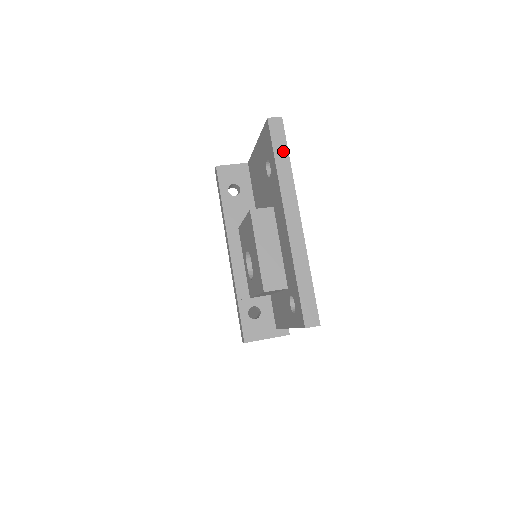
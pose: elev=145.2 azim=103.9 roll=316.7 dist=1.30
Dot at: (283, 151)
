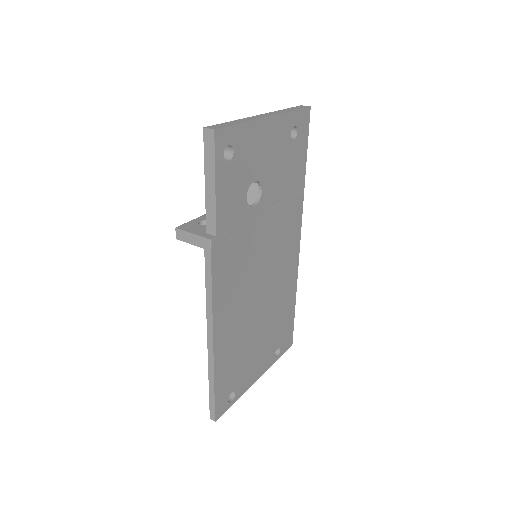
Dot at: (294, 109)
